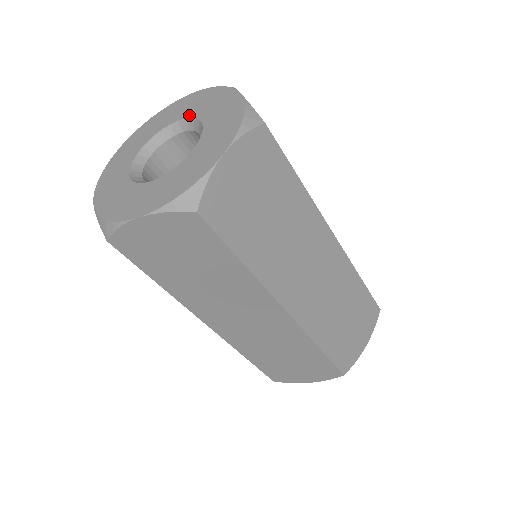
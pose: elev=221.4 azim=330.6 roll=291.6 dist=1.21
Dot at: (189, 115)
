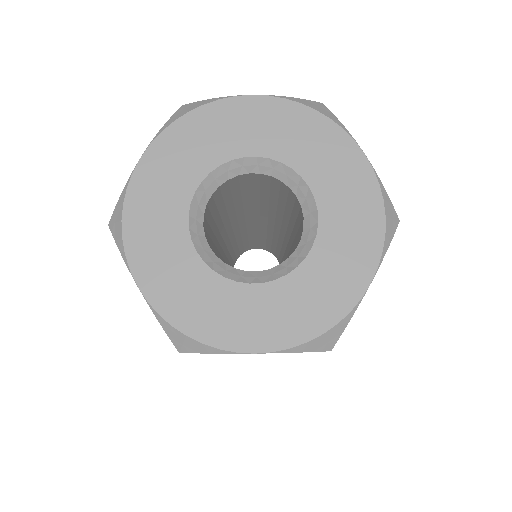
Dot at: (278, 156)
